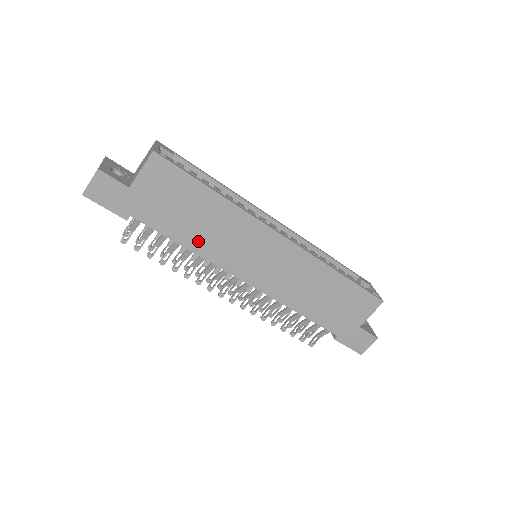
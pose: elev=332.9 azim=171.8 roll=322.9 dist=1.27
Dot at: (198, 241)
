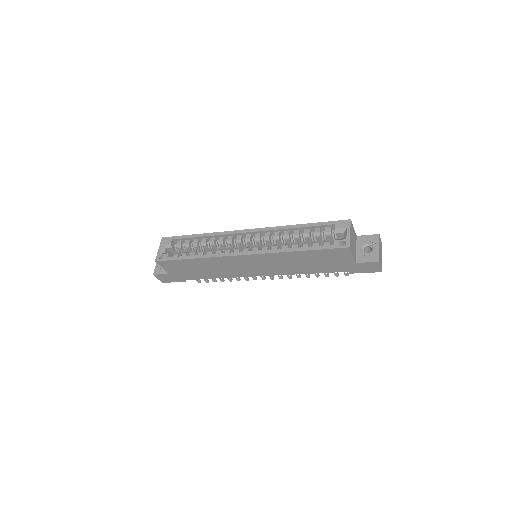
Dot at: (217, 274)
